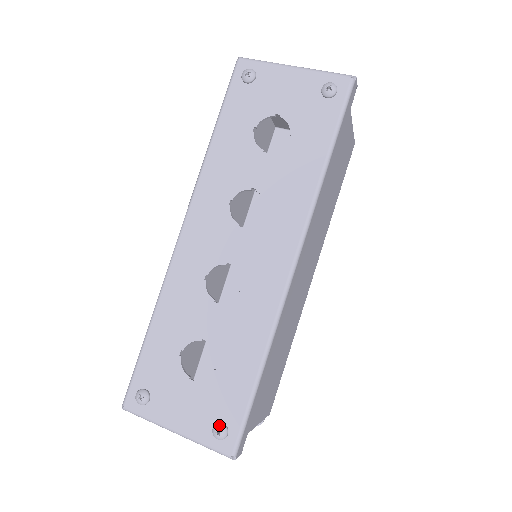
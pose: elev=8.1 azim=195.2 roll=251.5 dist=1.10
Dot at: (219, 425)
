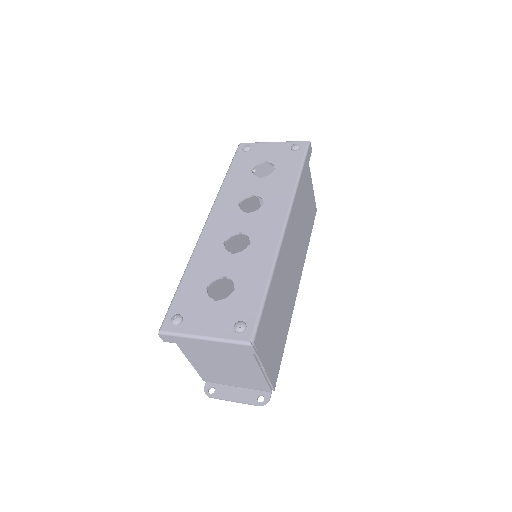
Dot at: (239, 321)
